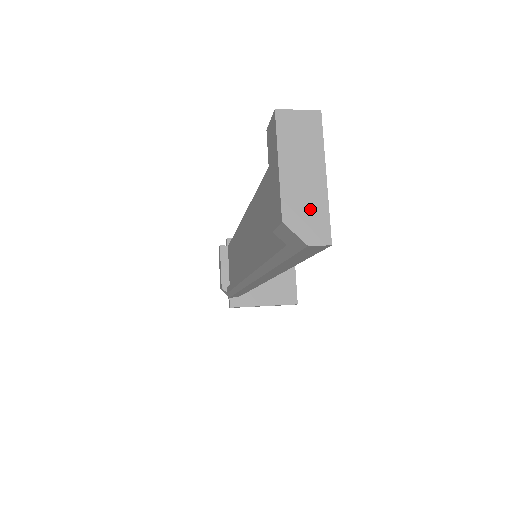
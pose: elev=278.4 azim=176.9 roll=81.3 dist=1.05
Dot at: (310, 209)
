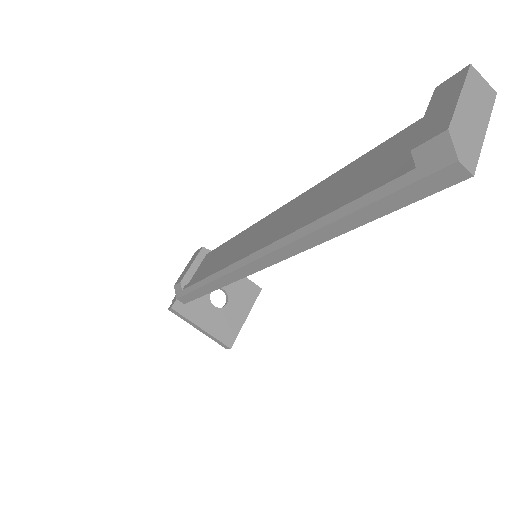
Dot at: (469, 140)
